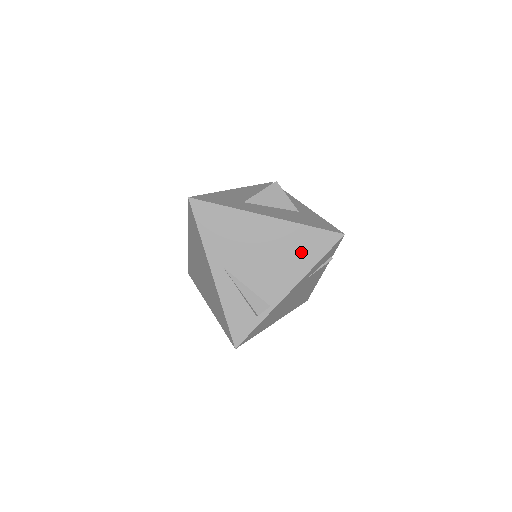
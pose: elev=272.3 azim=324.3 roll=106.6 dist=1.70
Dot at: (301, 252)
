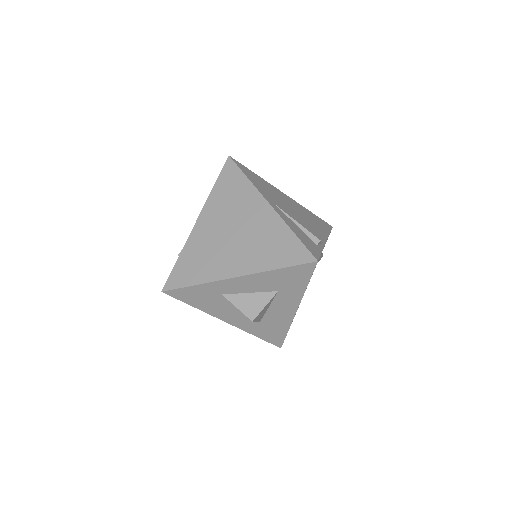
Dot at: (317, 223)
